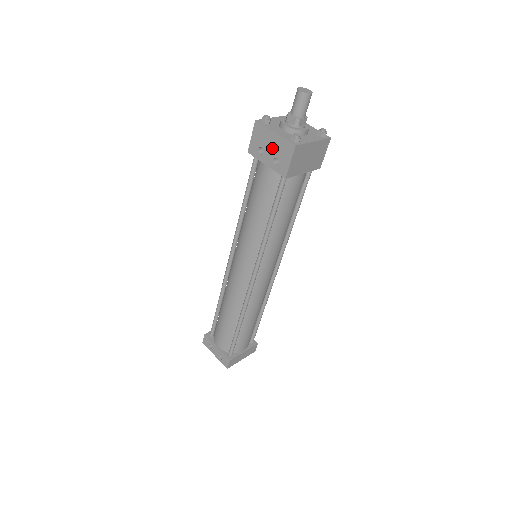
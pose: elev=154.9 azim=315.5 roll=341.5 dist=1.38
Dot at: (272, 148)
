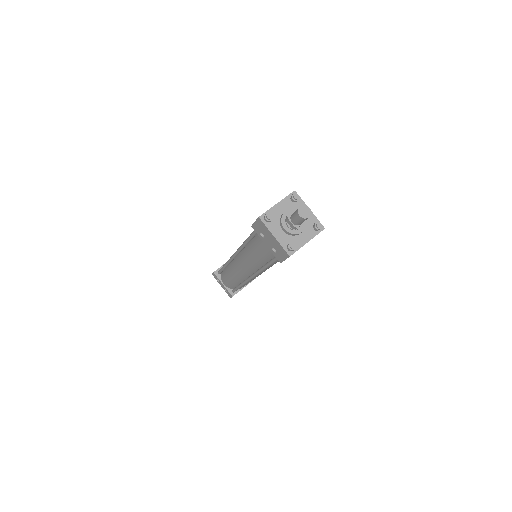
Dot at: (271, 242)
